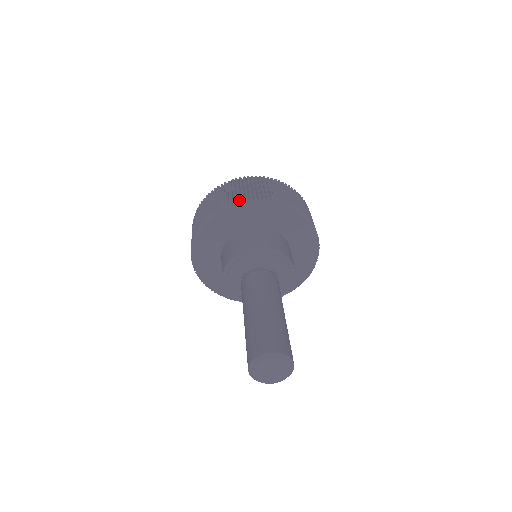
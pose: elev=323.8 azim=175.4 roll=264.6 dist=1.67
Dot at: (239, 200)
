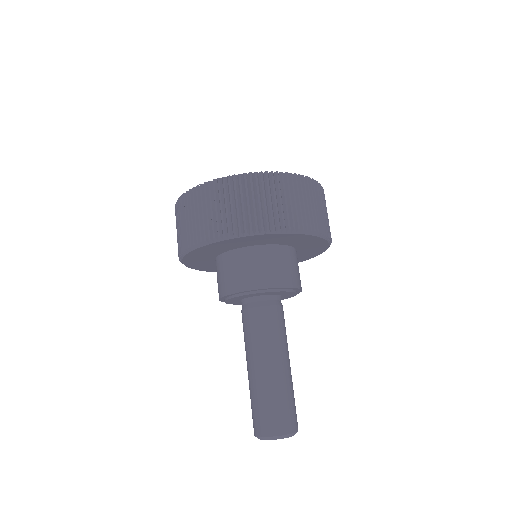
Dot at: (230, 235)
